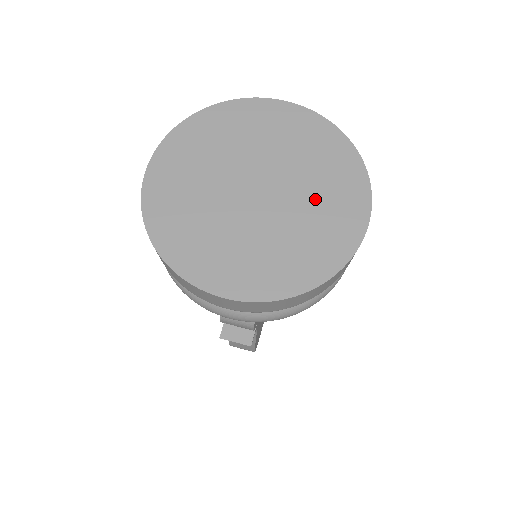
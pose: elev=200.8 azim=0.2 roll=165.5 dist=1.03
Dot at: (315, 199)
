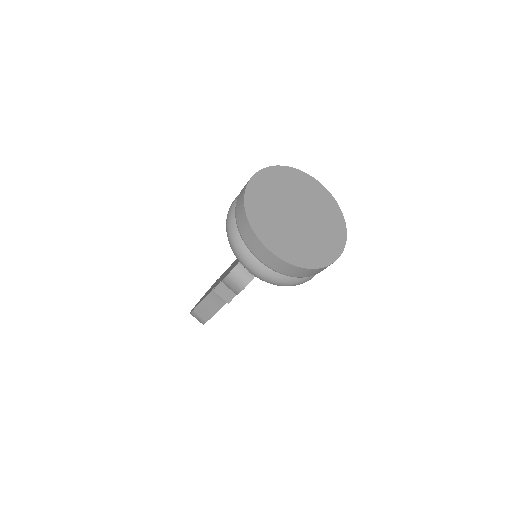
Dot at: (322, 233)
